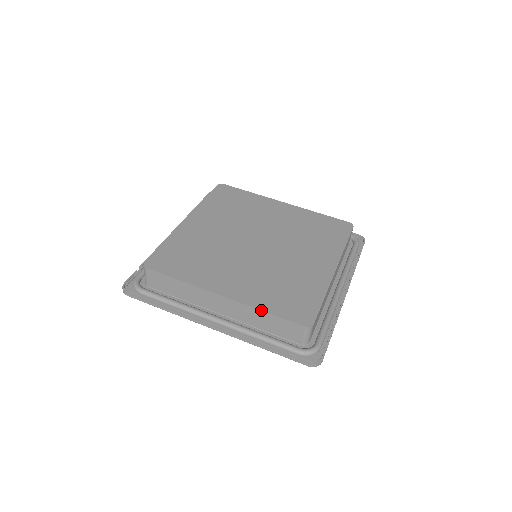
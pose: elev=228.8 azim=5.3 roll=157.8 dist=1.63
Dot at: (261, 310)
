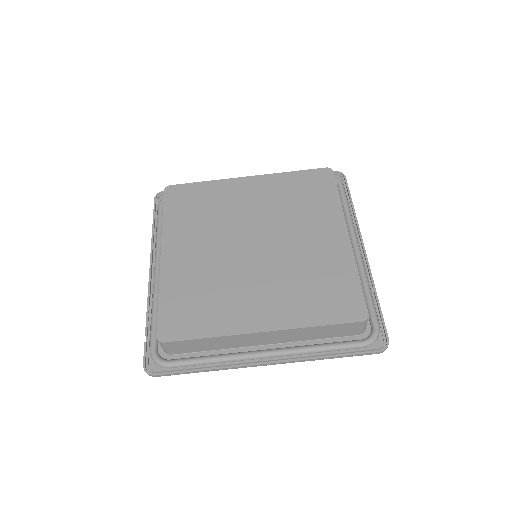
Dot at: (310, 327)
